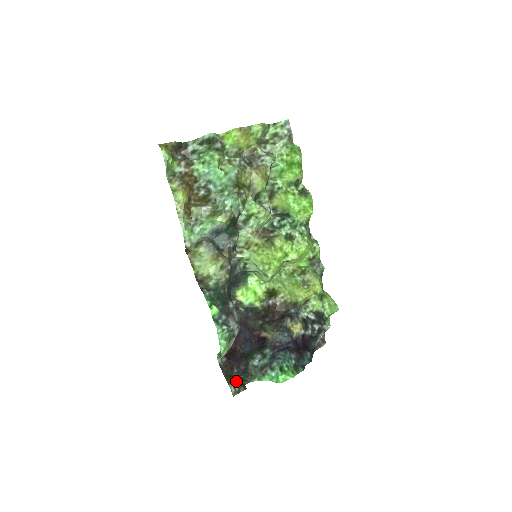
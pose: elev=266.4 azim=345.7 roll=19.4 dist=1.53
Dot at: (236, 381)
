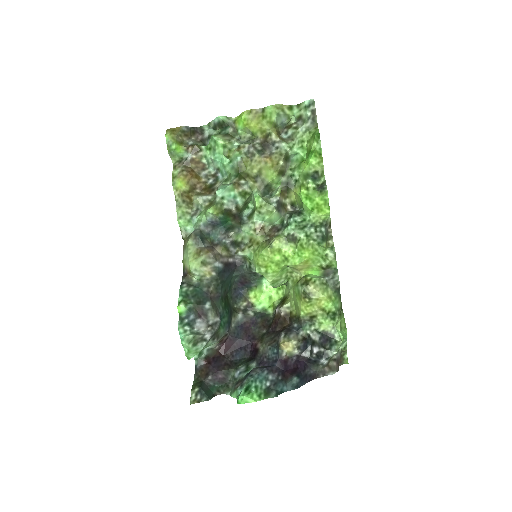
Dot at: (202, 389)
